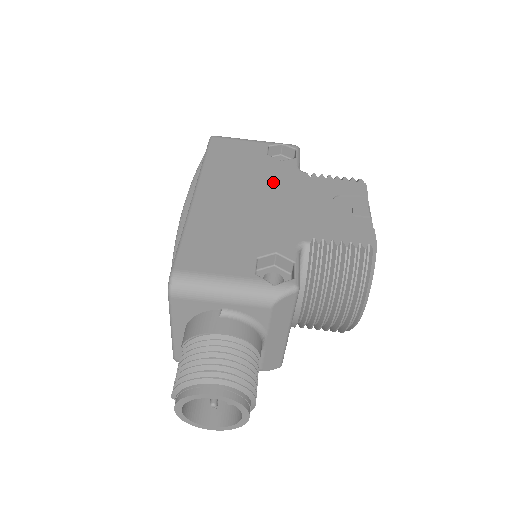
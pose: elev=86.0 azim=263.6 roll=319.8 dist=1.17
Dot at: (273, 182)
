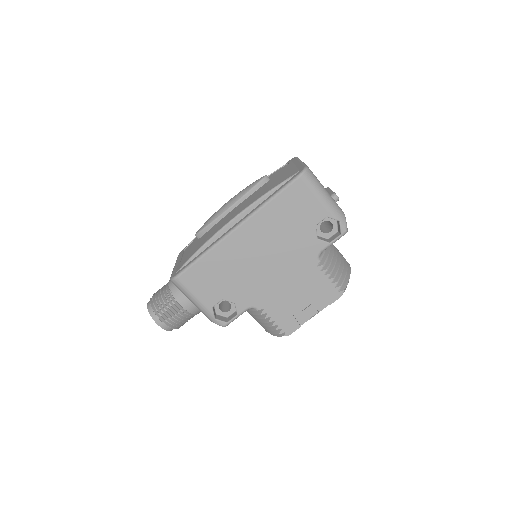
Dot at: (289, 254)
